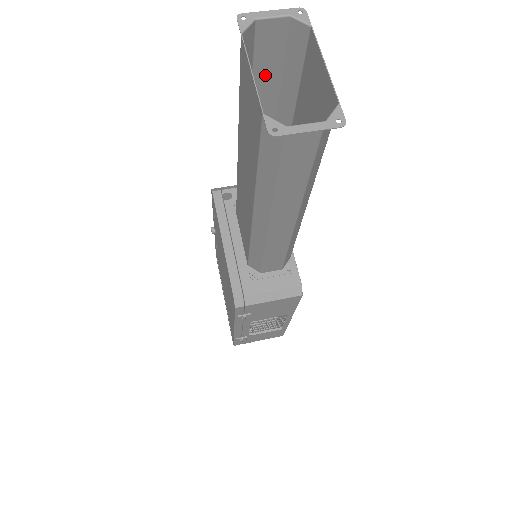
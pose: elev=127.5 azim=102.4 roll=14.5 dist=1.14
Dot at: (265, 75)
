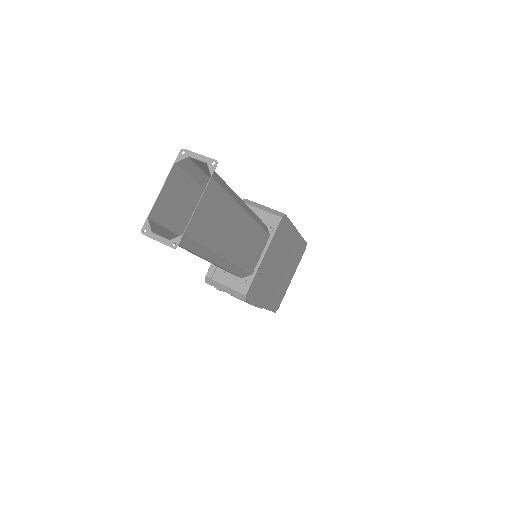
Dot at: occluded
